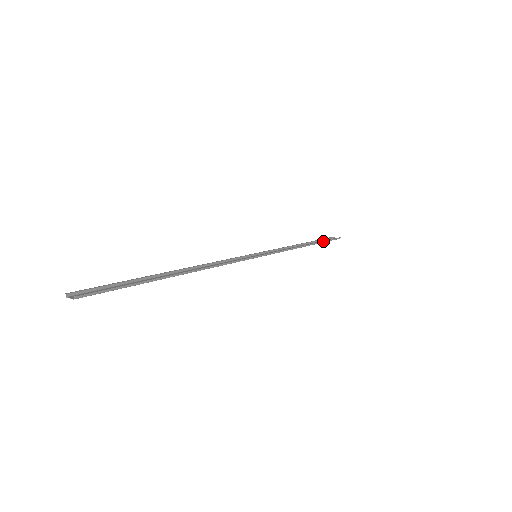
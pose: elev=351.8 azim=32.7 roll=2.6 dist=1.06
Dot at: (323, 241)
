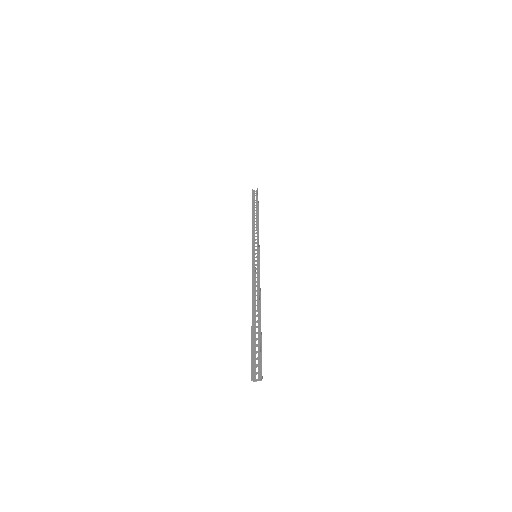
Dot at: (257, 203)
